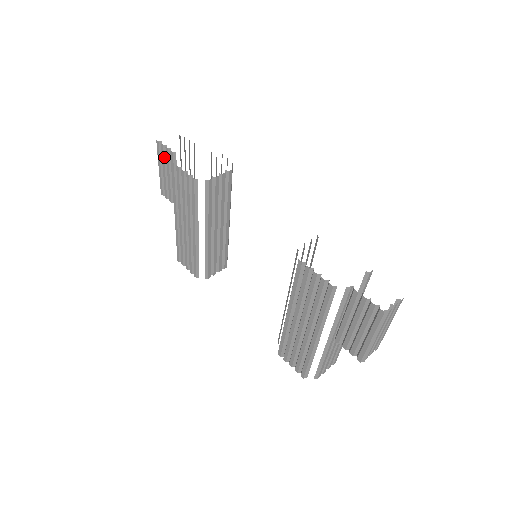
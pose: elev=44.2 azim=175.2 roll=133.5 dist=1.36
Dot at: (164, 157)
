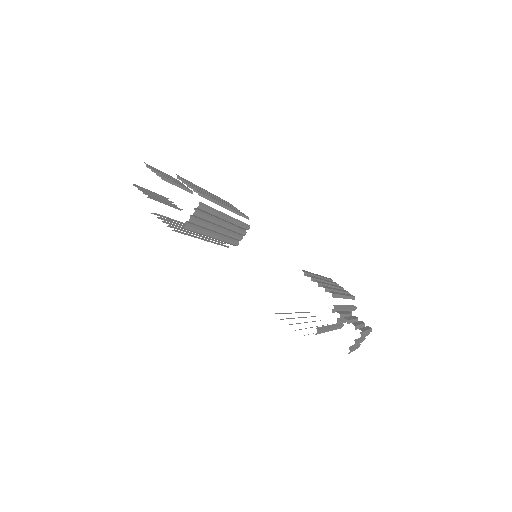
Dot at: occluded
